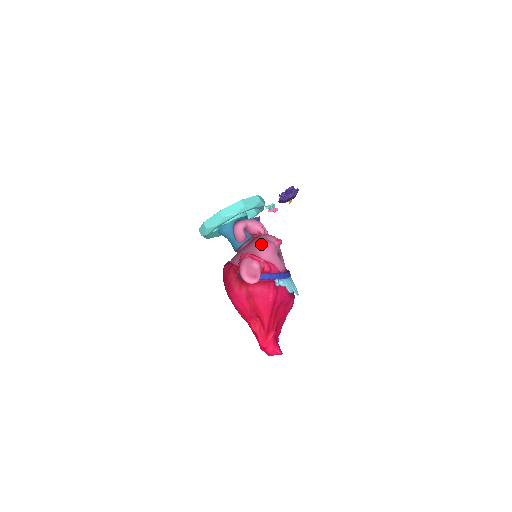
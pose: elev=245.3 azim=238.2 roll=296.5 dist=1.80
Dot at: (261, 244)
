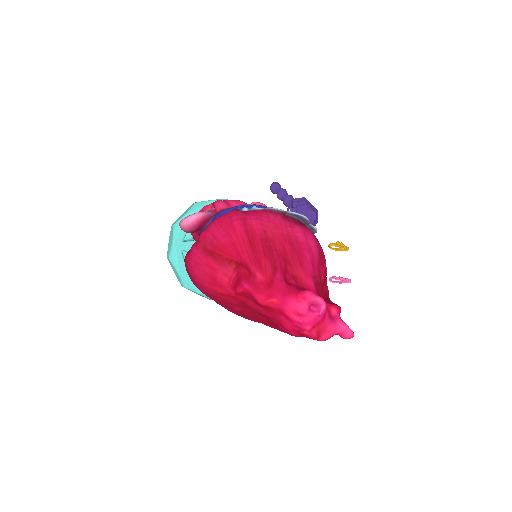
Dot at: occluded
